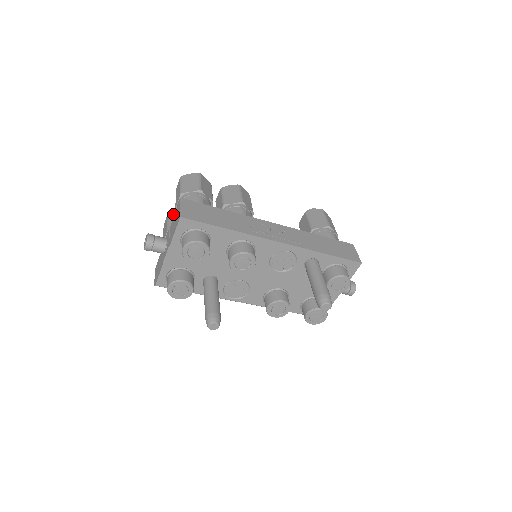
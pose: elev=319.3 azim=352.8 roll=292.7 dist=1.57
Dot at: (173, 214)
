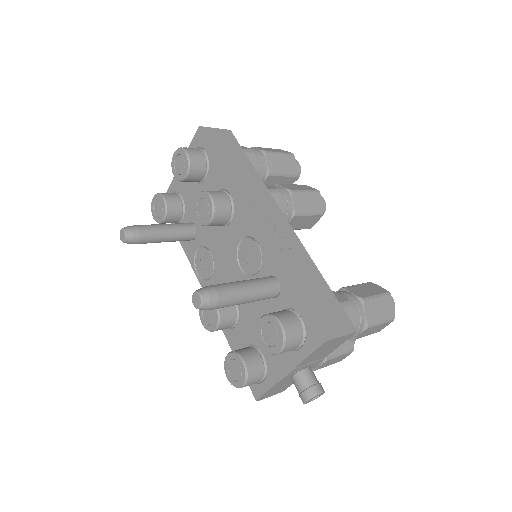
Dot at: occluded
